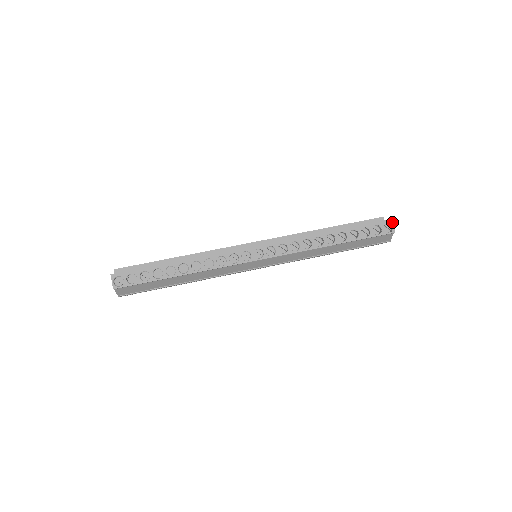
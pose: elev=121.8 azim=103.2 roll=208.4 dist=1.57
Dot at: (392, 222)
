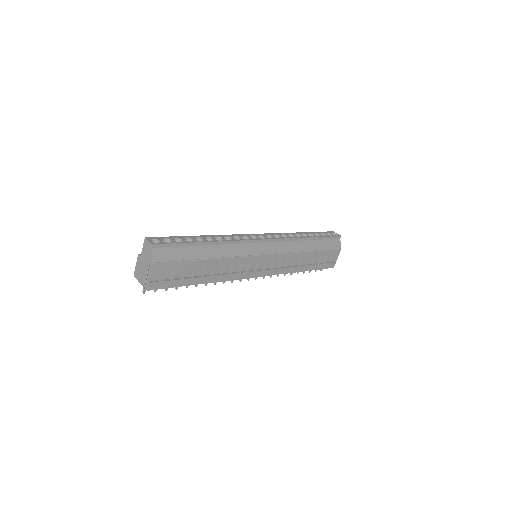
Dot at: occluded
